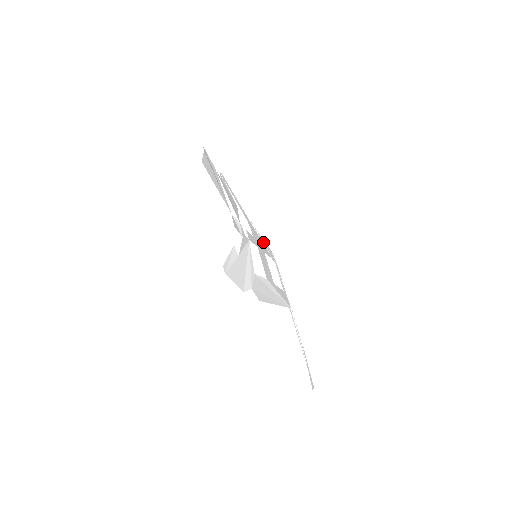
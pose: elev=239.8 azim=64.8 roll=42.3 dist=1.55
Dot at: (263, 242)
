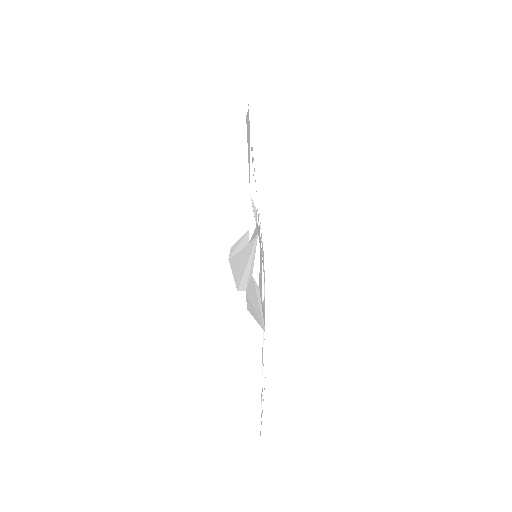
Dot at: (262, 245)
